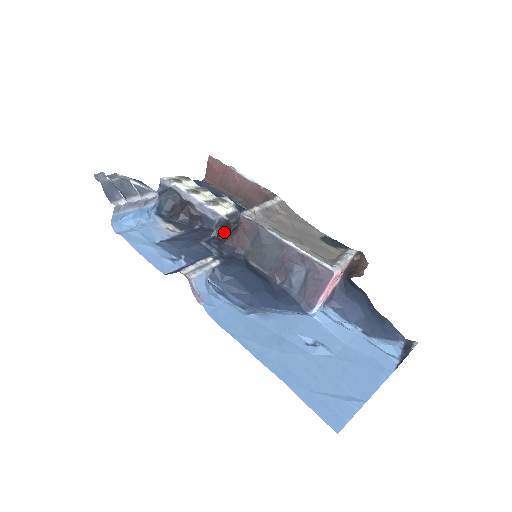
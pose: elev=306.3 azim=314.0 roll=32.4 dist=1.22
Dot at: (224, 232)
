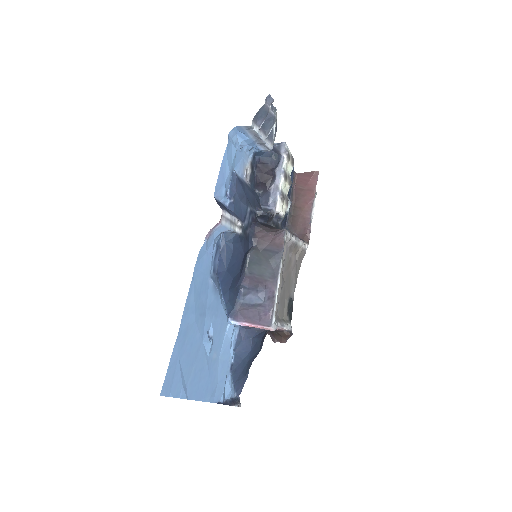
Dot at: (263, 219)
